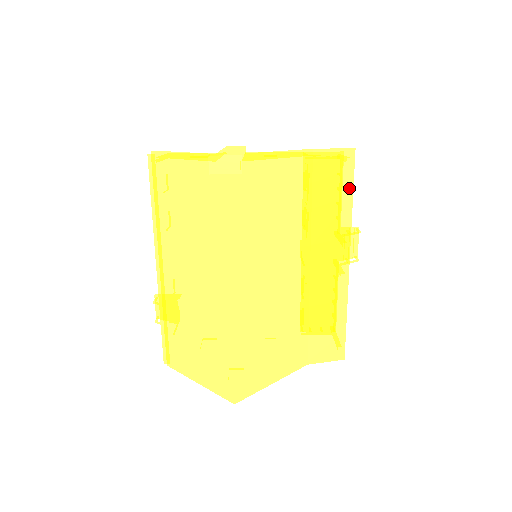
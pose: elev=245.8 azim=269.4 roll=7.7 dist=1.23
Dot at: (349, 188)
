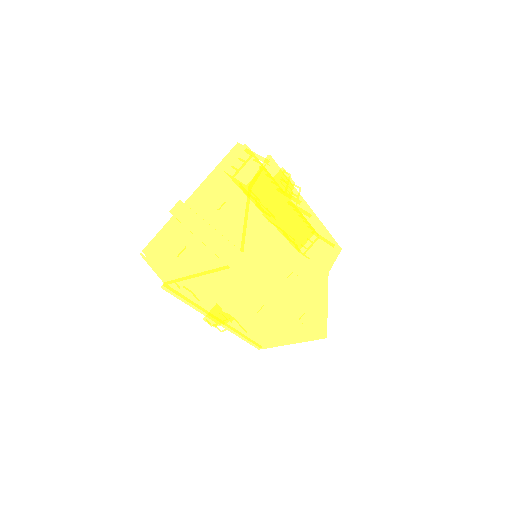
Dot at: (283, 178)
